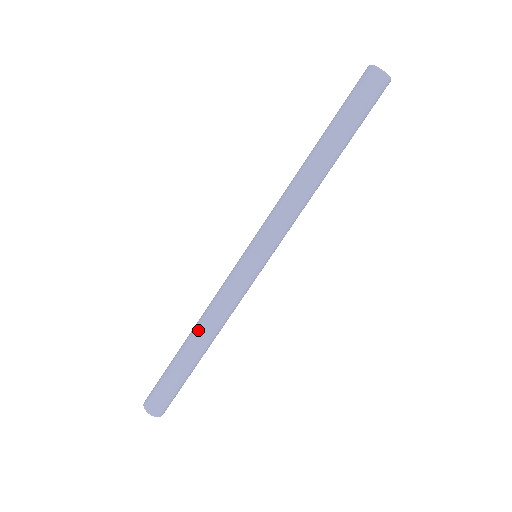
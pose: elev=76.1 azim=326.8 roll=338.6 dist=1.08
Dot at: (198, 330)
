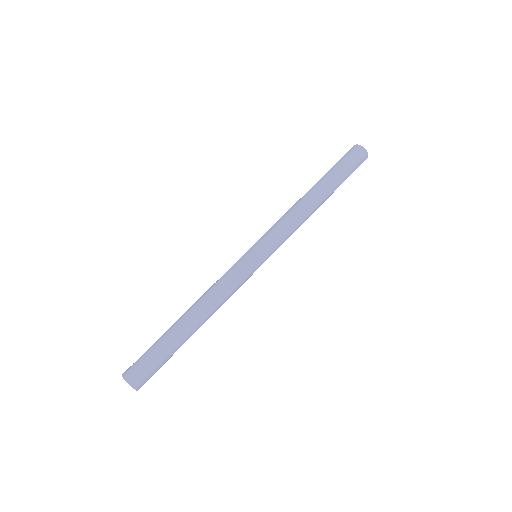
Dot at: (198, 308)
